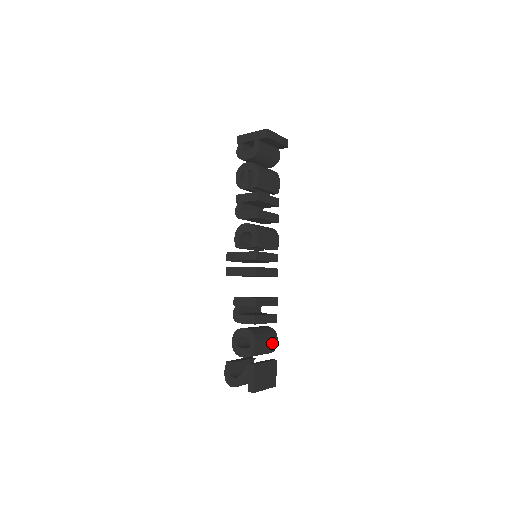
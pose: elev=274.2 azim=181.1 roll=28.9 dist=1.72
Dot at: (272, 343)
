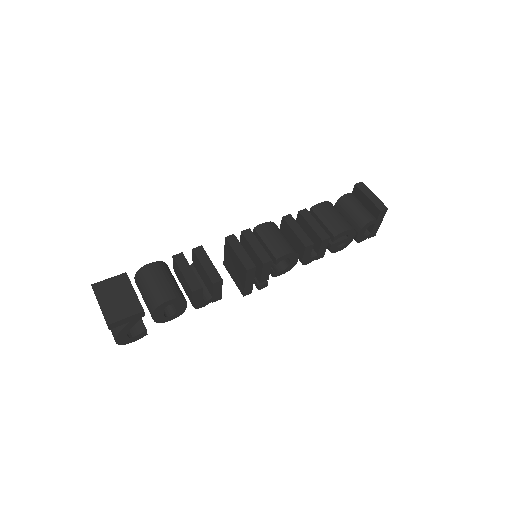
Dot at: (162, 292)
